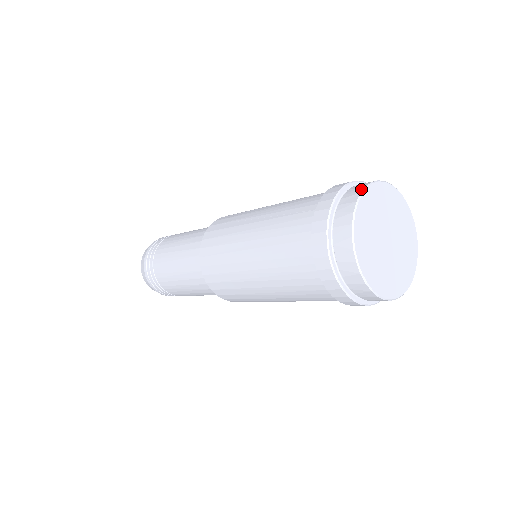
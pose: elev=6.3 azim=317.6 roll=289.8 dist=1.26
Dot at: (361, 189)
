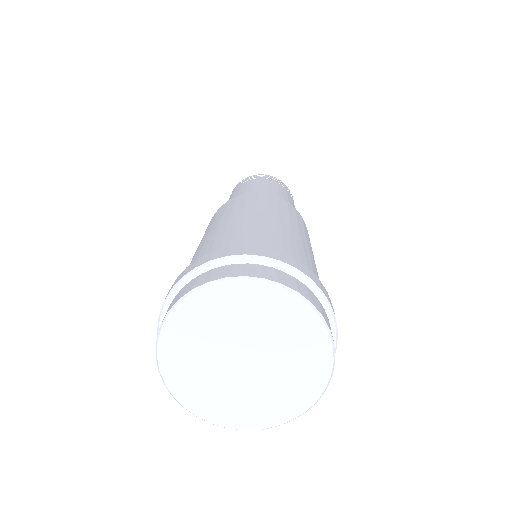
Dot at: (156, 345)
